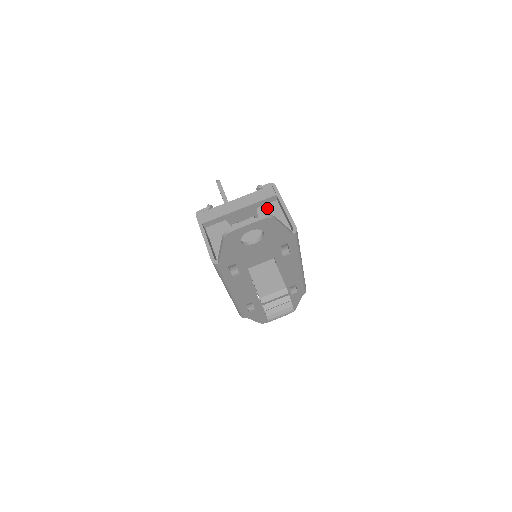
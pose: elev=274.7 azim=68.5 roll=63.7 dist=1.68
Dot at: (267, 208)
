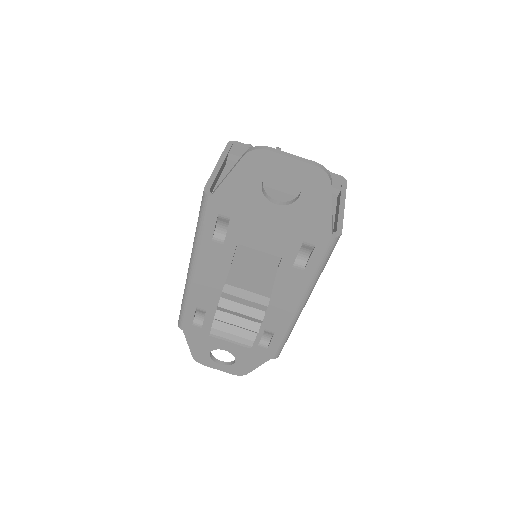
Dot at: occluded
